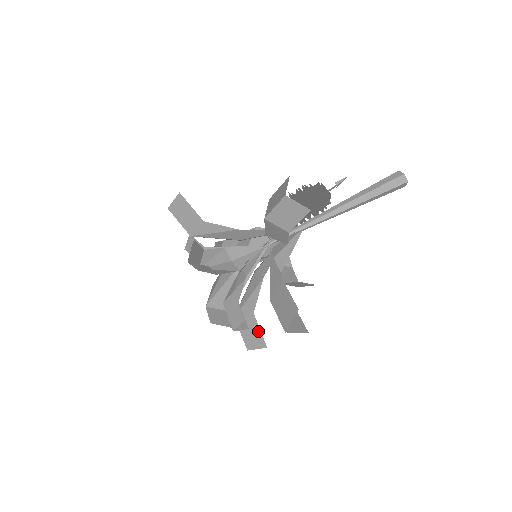
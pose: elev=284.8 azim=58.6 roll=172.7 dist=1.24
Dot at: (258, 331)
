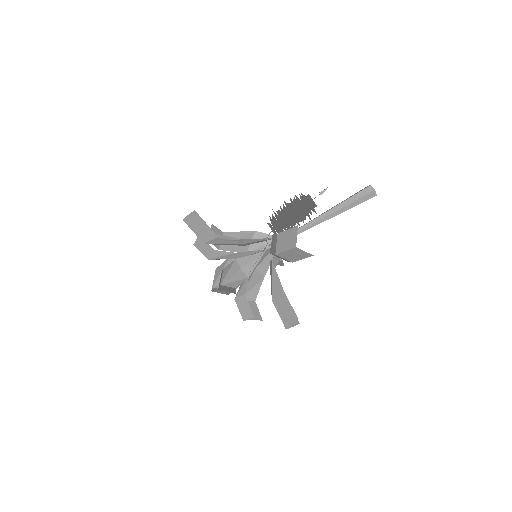
Dot at: (257, 311)
